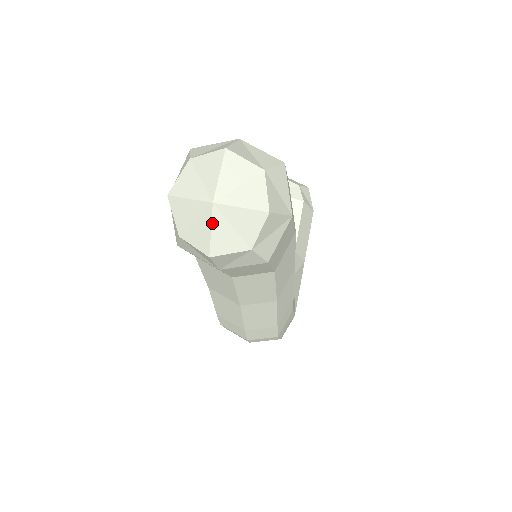
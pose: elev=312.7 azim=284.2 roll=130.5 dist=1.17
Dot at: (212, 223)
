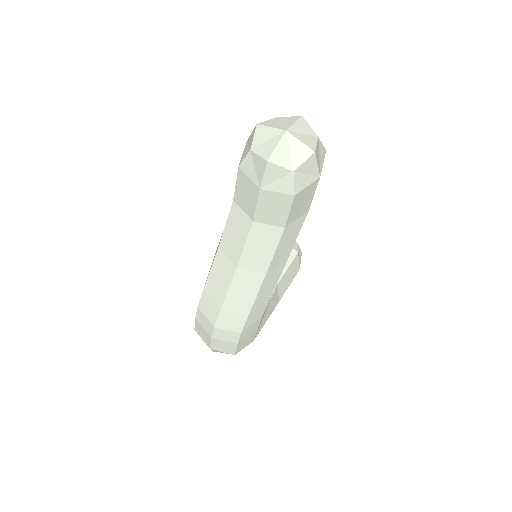
Dot at: (280, 142)
